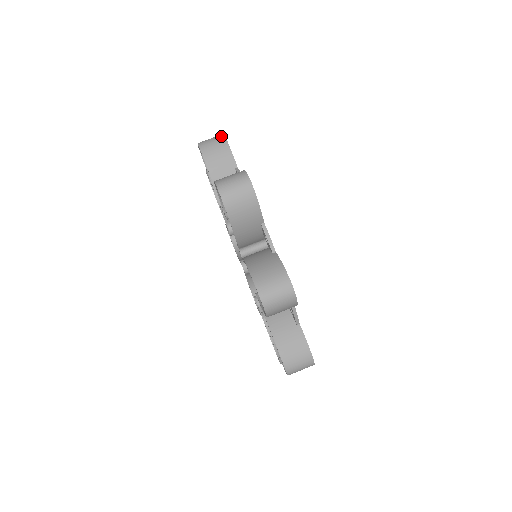
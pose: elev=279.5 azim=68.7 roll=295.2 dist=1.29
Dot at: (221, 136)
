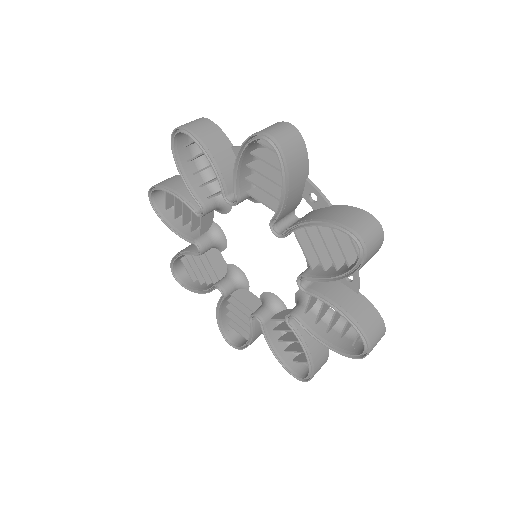
Dot at: (201, 118)
